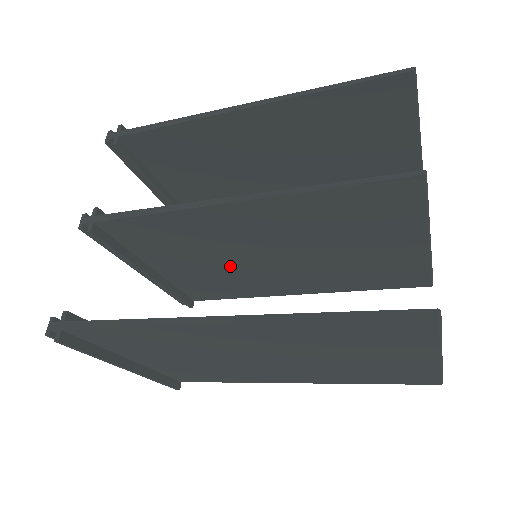
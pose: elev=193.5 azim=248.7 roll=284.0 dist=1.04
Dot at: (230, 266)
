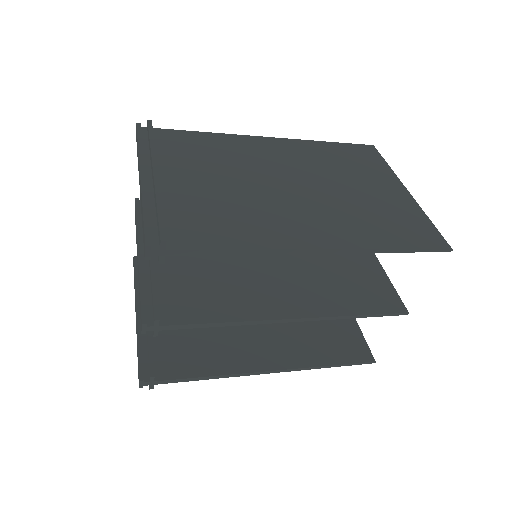
Dot at: occluded
